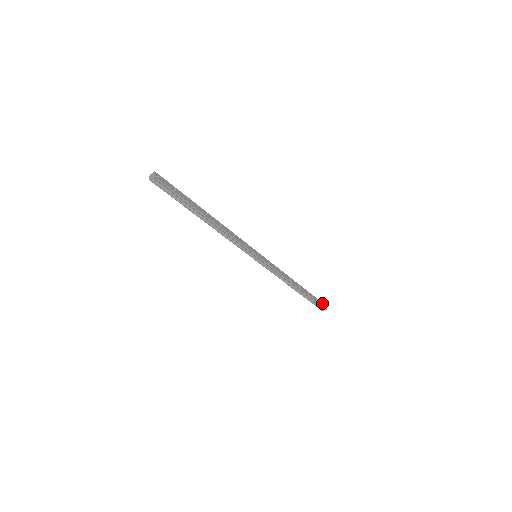
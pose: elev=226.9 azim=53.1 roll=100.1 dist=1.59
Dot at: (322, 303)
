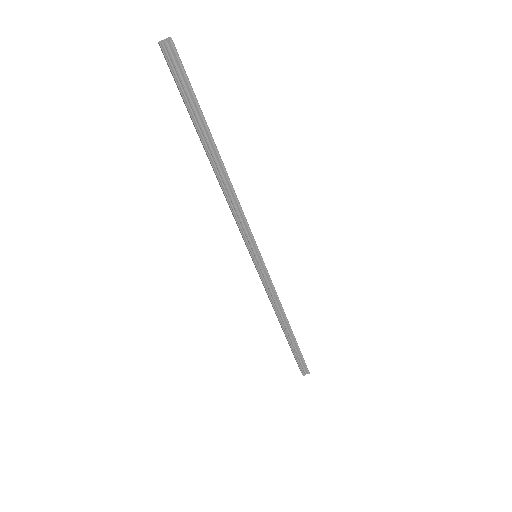
Dot at: occluded
